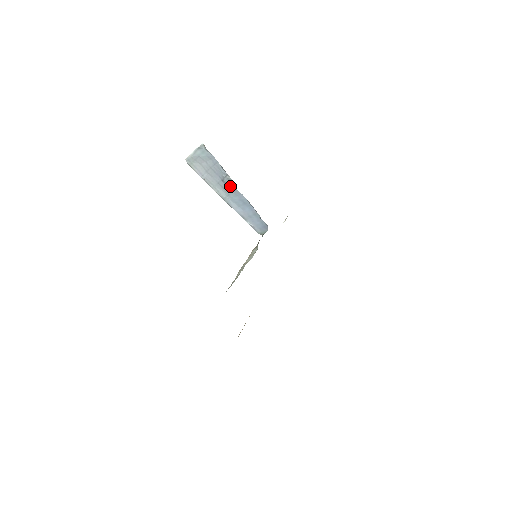
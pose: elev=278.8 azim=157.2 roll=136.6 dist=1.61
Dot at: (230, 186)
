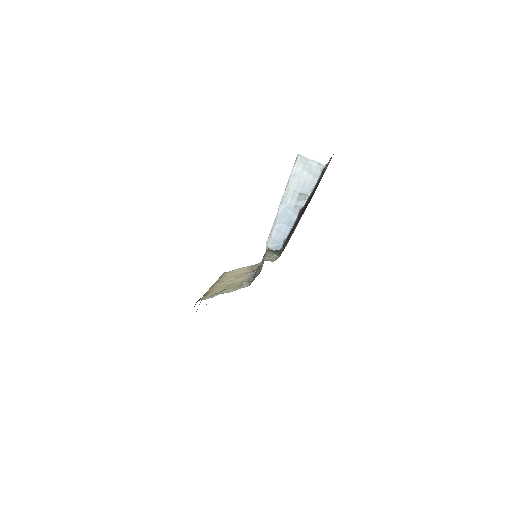
Dot at: (299, 202)
